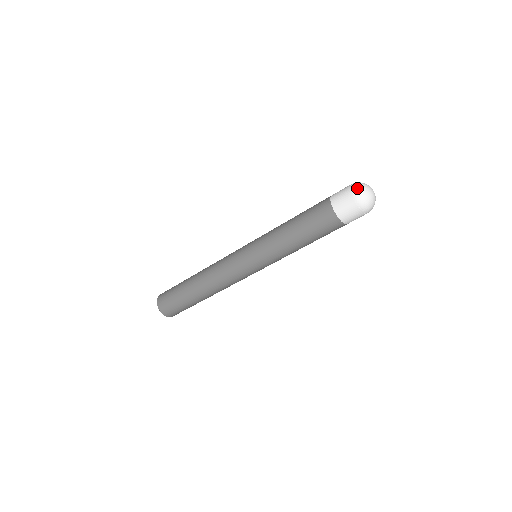
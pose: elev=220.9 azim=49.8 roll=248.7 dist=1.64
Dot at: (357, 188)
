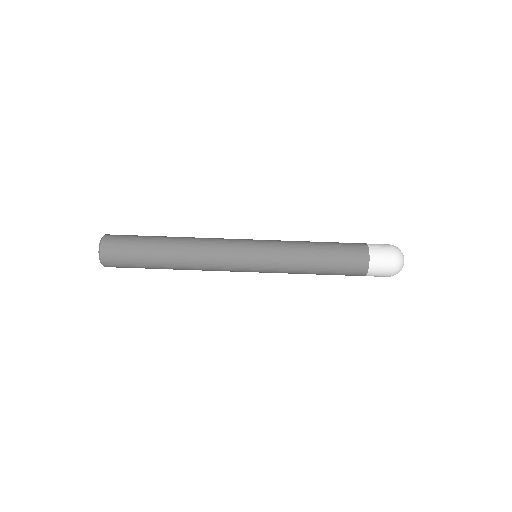
Dot at: occluded
